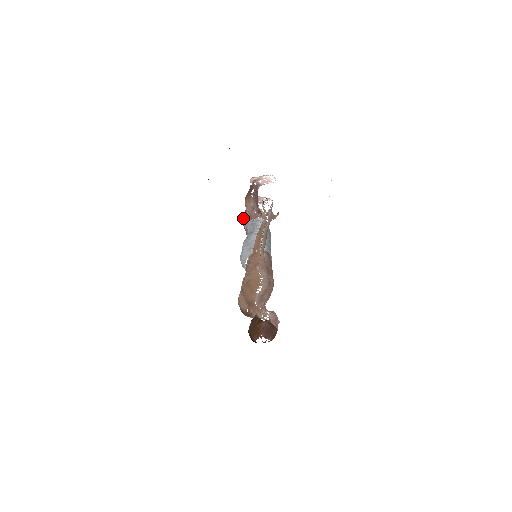
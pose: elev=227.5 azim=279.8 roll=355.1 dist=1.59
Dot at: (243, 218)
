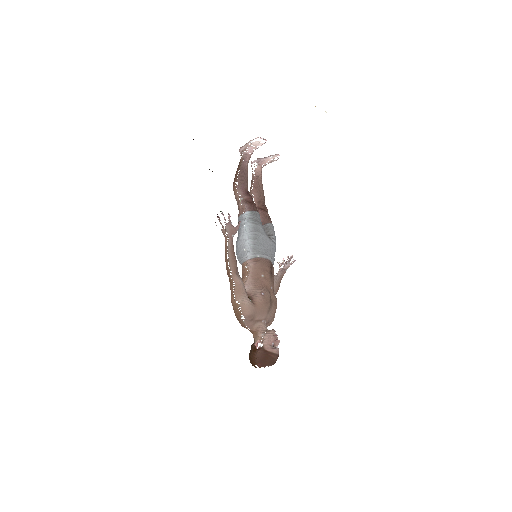
Dot at: occluded
